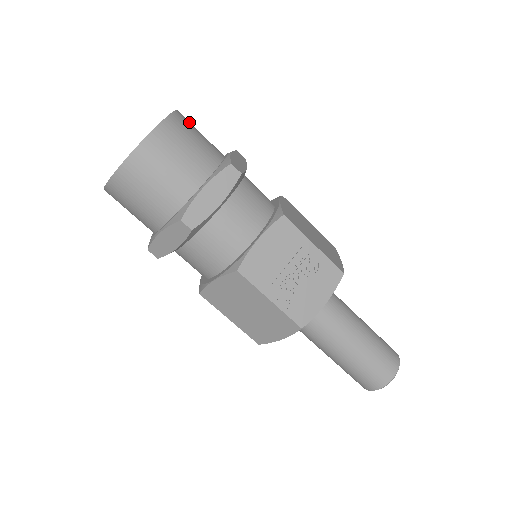
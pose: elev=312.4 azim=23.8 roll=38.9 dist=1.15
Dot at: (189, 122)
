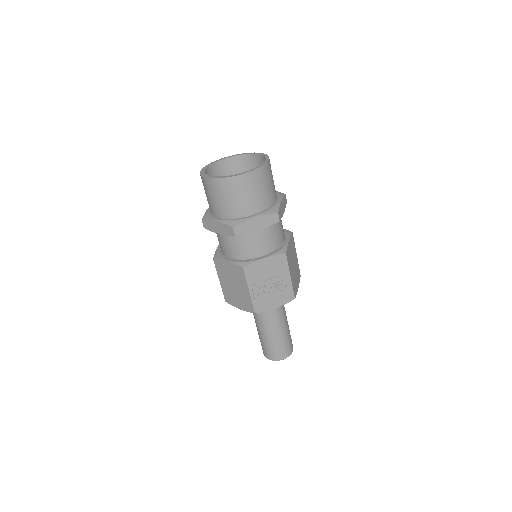
Dot at: occluded
